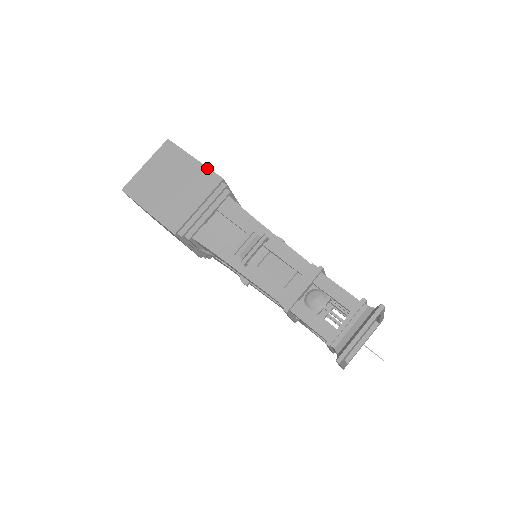
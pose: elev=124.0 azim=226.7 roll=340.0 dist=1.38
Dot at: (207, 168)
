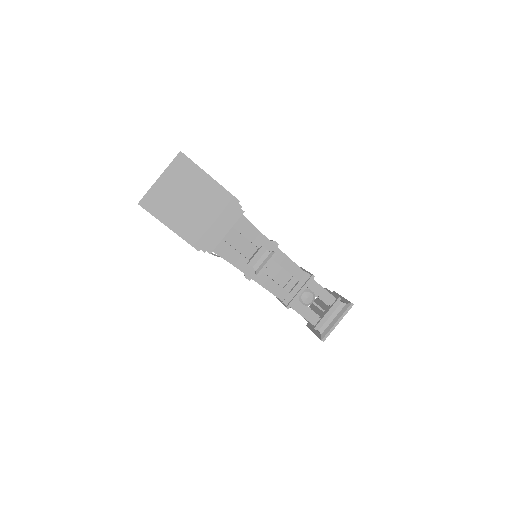
Dot at: (224, 189)
